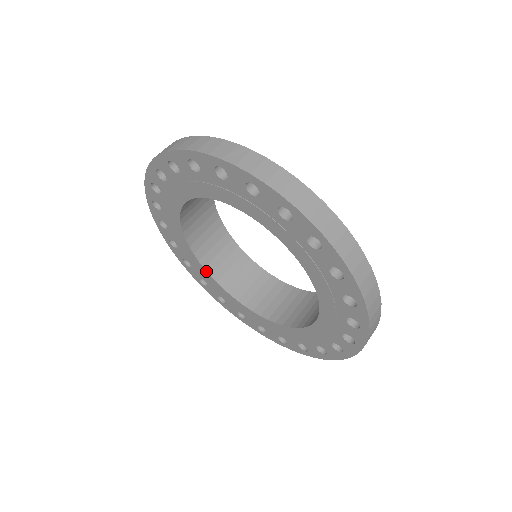
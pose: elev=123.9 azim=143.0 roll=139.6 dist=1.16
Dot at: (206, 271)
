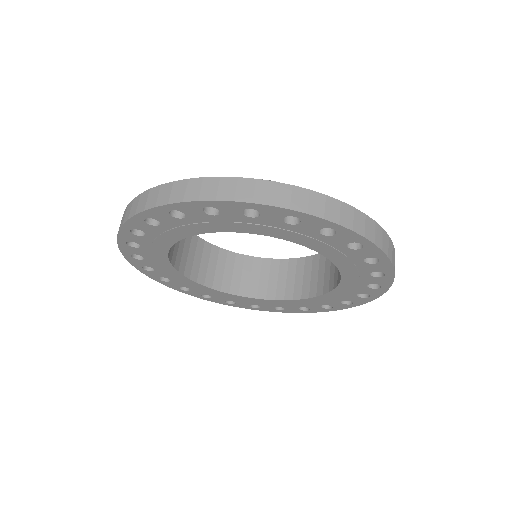
Dot at: (168, 257)
